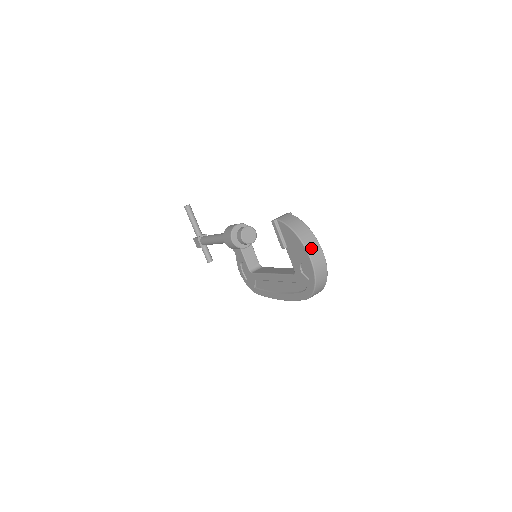
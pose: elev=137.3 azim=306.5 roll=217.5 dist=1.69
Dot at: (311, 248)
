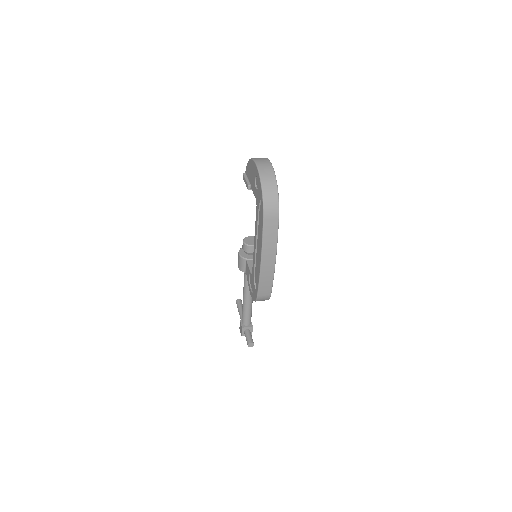
Dot at: (258, 159)
